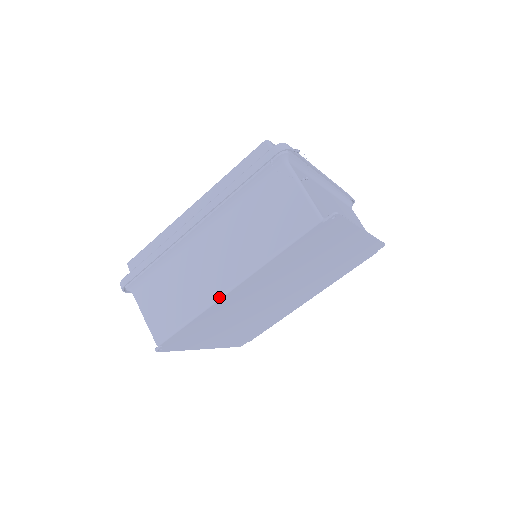
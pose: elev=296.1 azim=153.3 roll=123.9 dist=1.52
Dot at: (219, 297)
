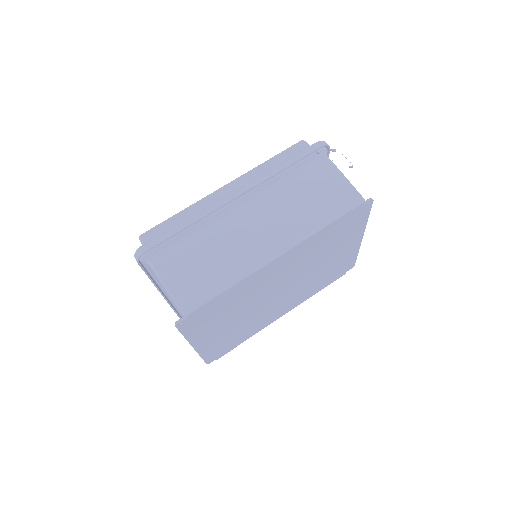
Dot at: (264, 263)
